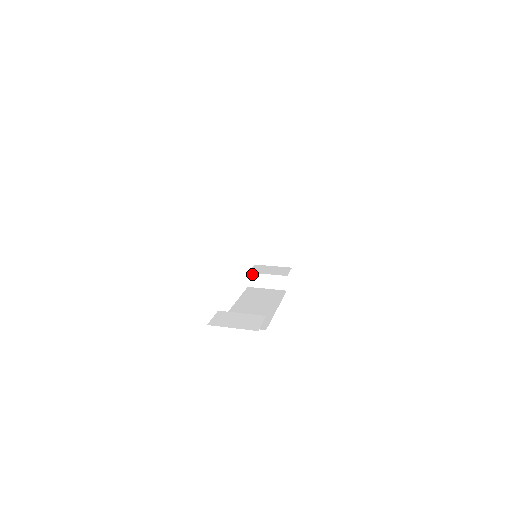
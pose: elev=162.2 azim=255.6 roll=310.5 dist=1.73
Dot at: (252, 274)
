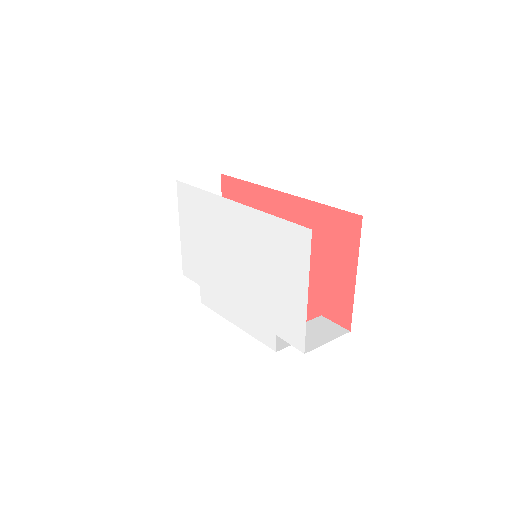
Dot at: occluded
